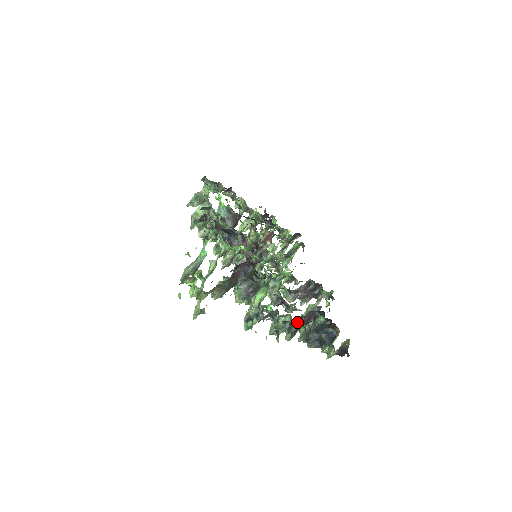
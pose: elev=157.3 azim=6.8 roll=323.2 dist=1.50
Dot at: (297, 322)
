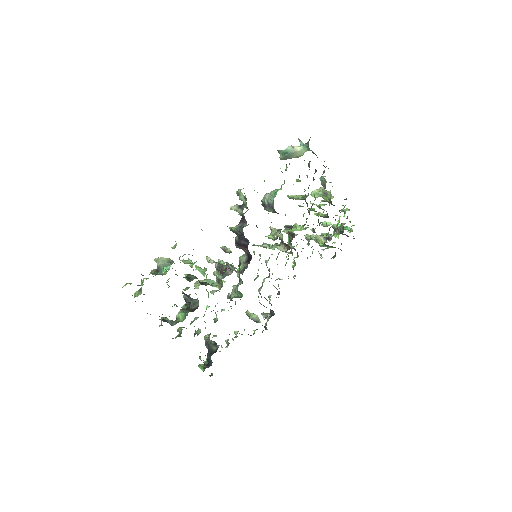
Dot at: occluded
